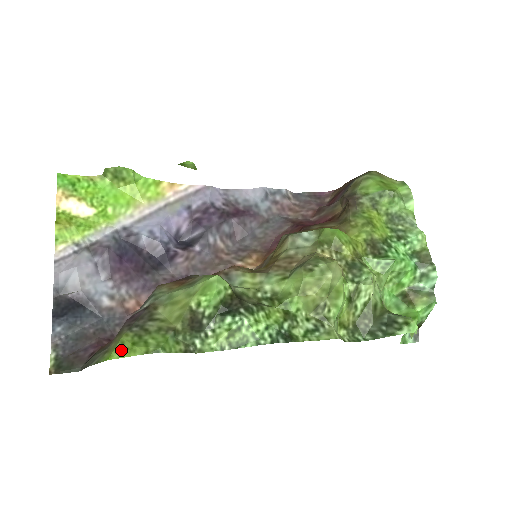
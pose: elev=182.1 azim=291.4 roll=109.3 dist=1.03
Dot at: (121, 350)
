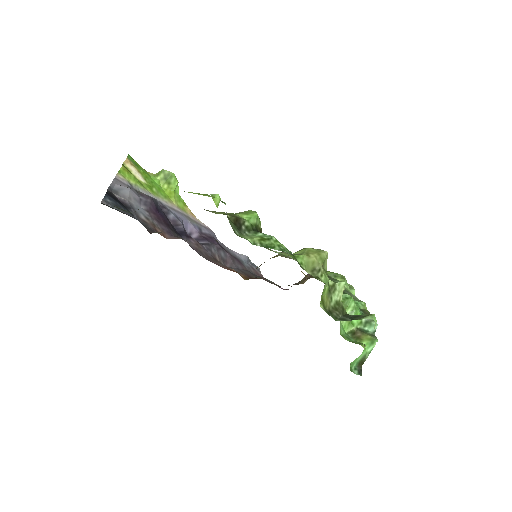
Dot at: occluded
